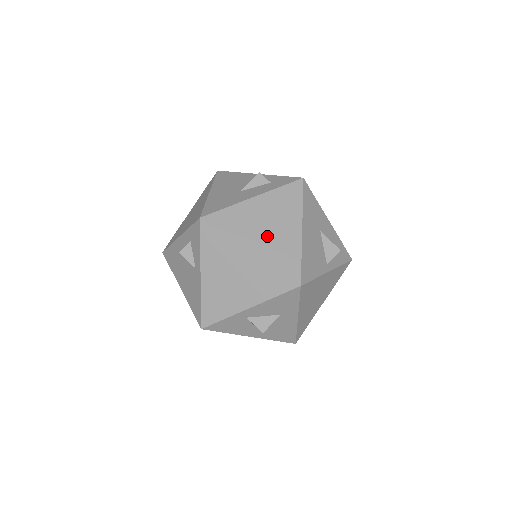
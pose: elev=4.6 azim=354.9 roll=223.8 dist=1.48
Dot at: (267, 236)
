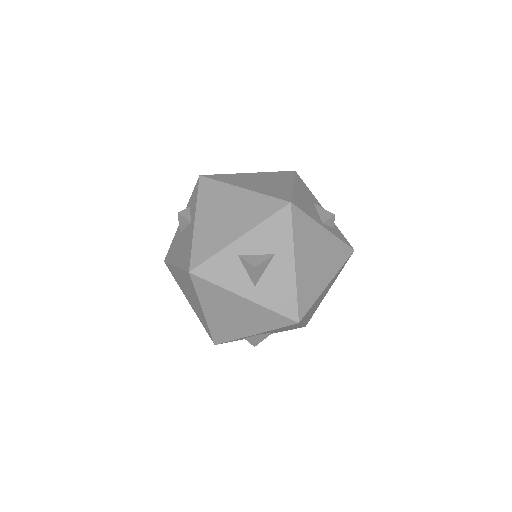
Dot at: (260, 184)
